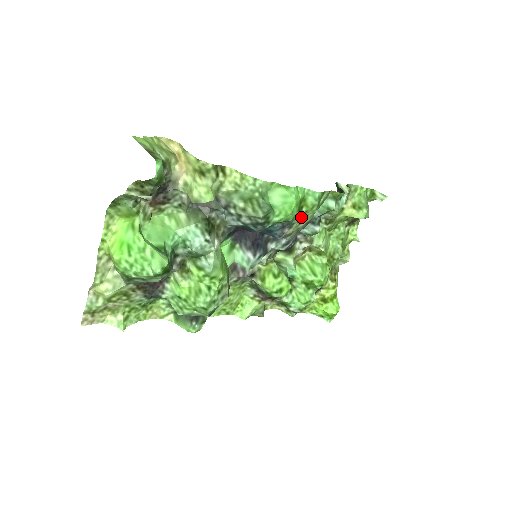
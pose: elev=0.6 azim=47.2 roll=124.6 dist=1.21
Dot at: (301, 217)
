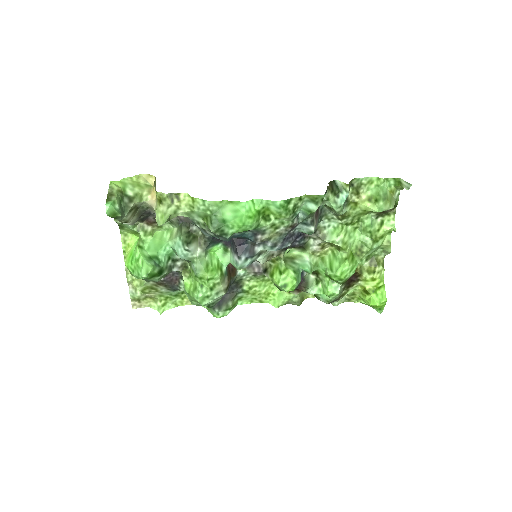
Dot at: (273, 223)
